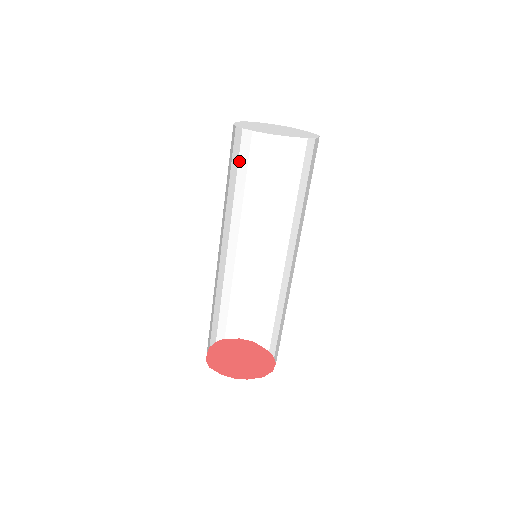
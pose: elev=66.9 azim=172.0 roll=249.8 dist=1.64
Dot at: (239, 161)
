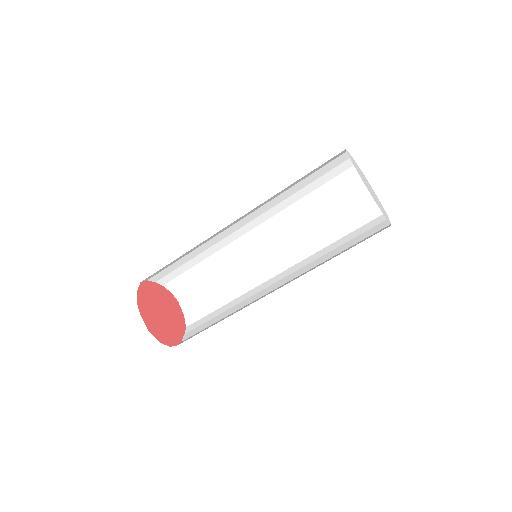
Dot at: (330, 195)
